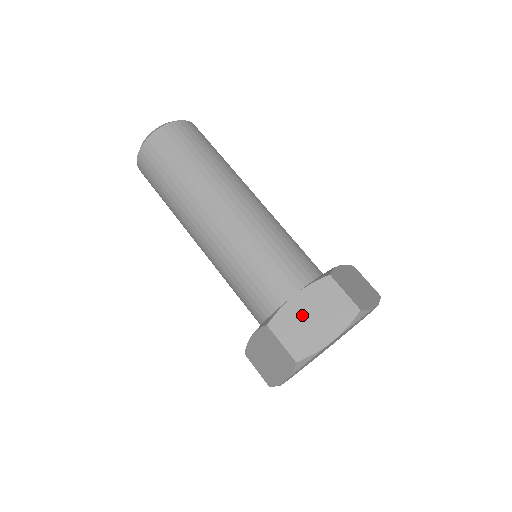
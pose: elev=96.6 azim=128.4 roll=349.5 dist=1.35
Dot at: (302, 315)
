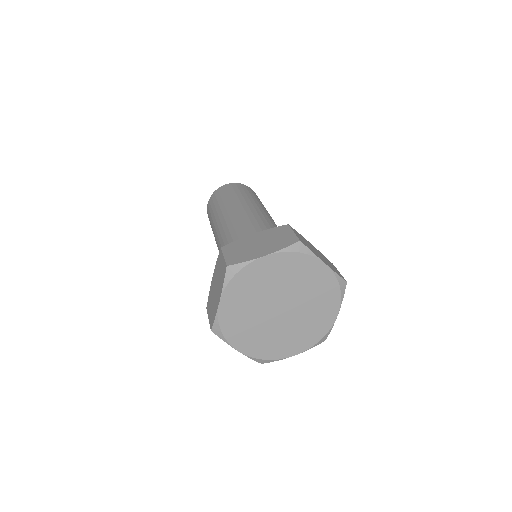
Dot at: (251, 243)
